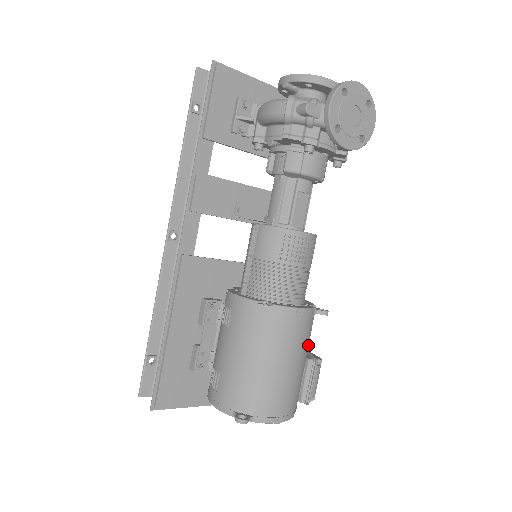
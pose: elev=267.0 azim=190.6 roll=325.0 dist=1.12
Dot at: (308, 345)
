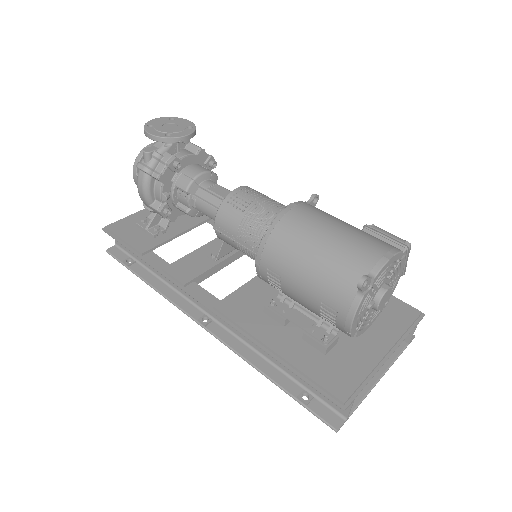
Dot at: occluded
